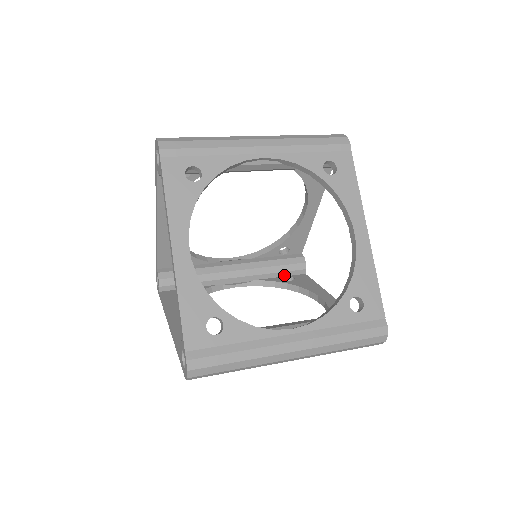
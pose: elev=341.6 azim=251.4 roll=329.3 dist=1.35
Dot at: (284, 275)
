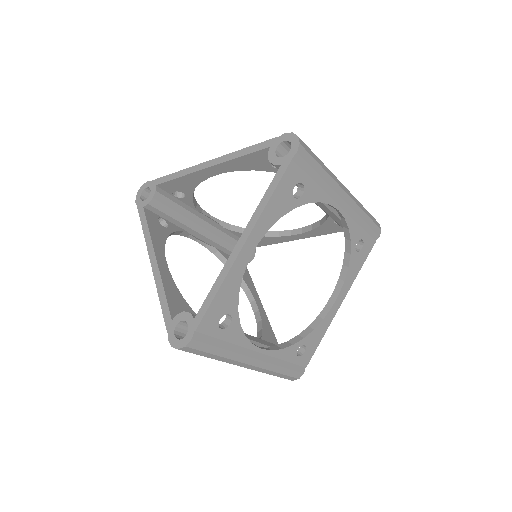
Dot at: occluded
